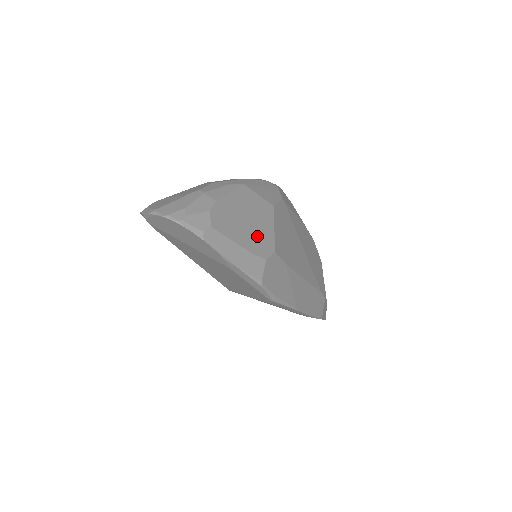
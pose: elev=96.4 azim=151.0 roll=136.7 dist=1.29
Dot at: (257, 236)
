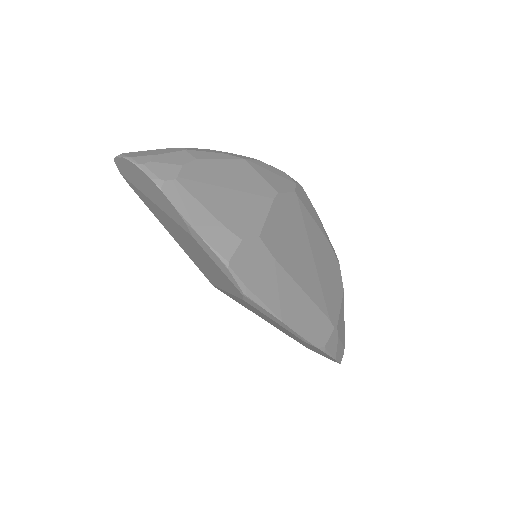
Dot at: (239, 212)
